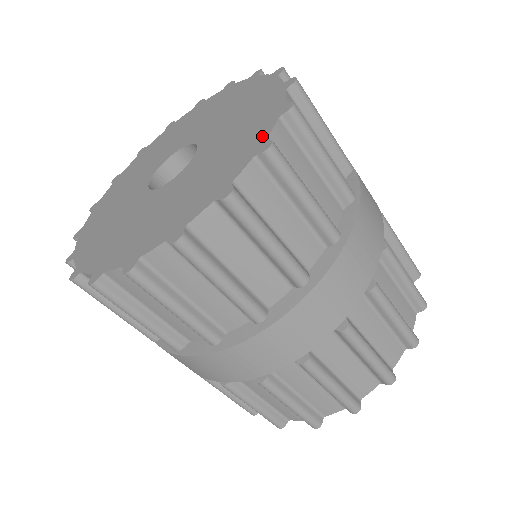
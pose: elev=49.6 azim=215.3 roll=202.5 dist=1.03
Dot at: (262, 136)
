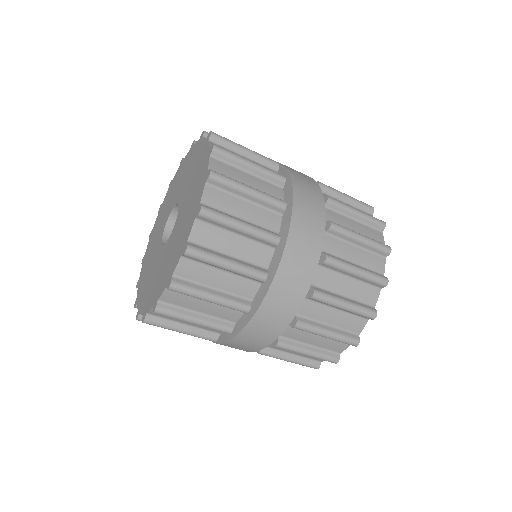
Dot at: (207, 151)
